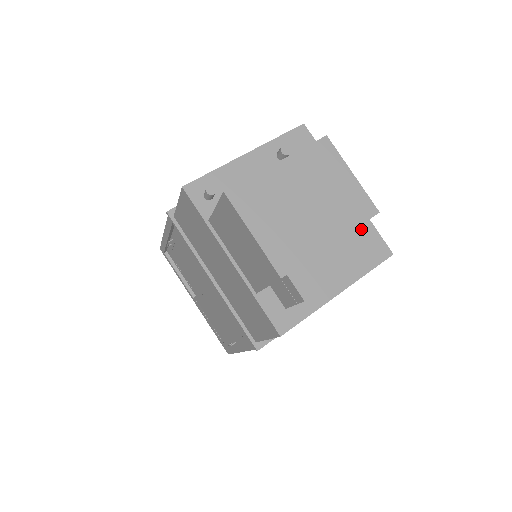
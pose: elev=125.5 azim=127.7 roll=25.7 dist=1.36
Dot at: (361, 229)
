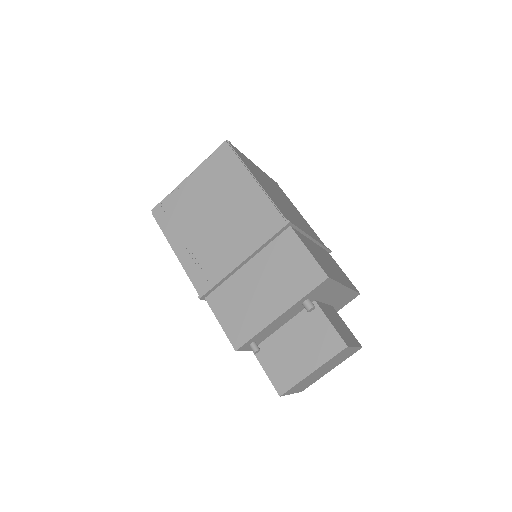
Dot at: (346, 297)
